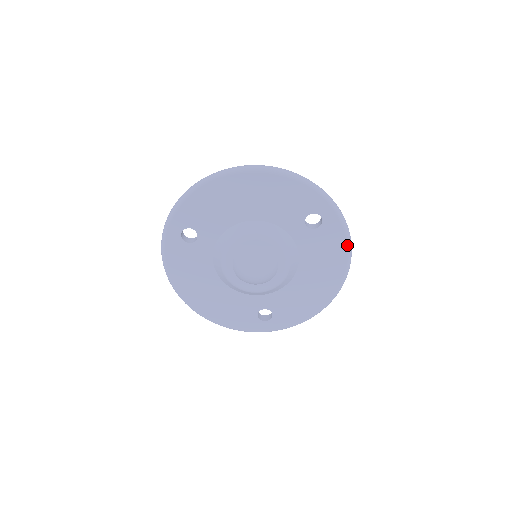
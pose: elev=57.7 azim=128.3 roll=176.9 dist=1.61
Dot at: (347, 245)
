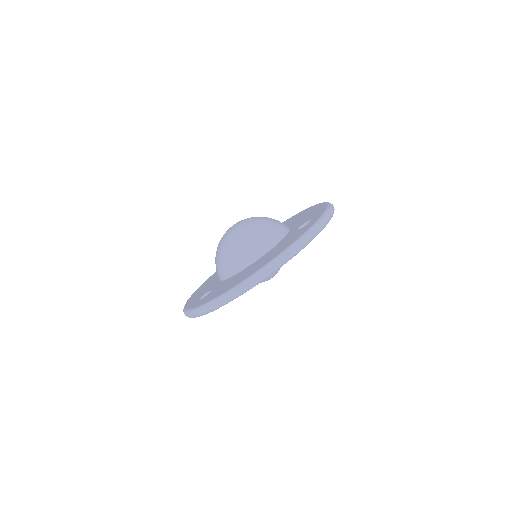
Dot at: occluded
